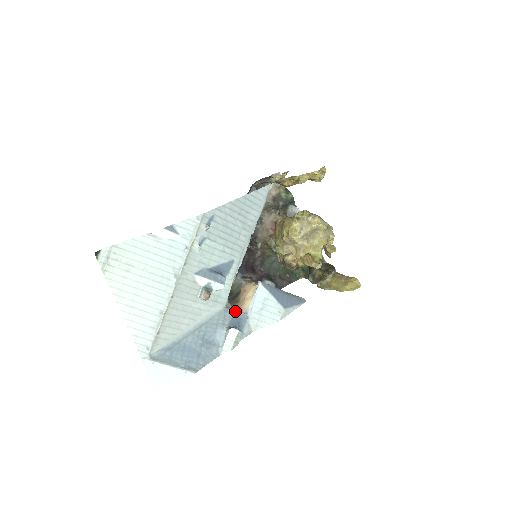
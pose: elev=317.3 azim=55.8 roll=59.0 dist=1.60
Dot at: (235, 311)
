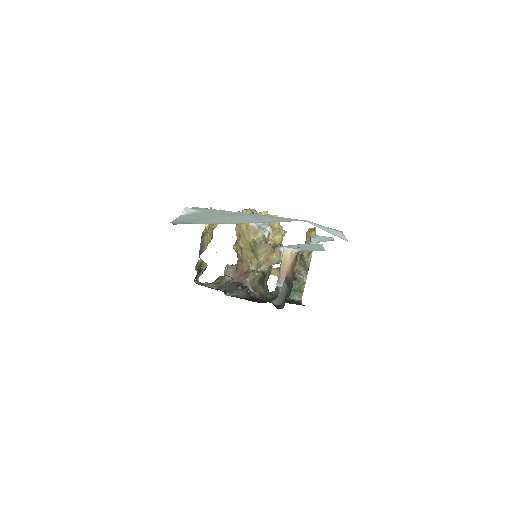
Dot at: occluded
